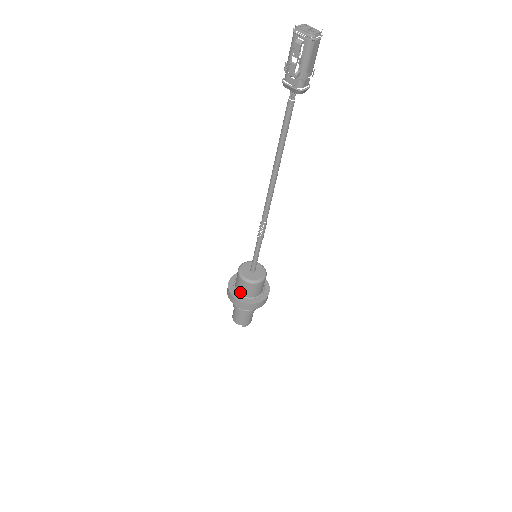
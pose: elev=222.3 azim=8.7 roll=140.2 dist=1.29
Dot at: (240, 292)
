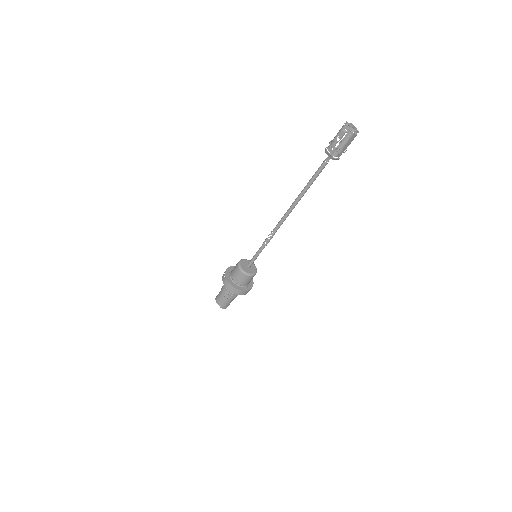
Dot at: (233, 278)
